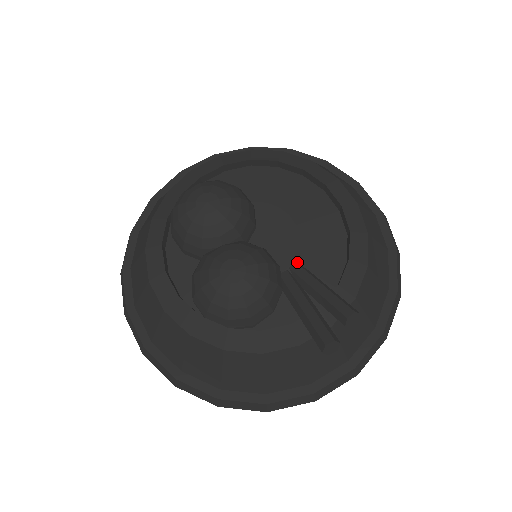
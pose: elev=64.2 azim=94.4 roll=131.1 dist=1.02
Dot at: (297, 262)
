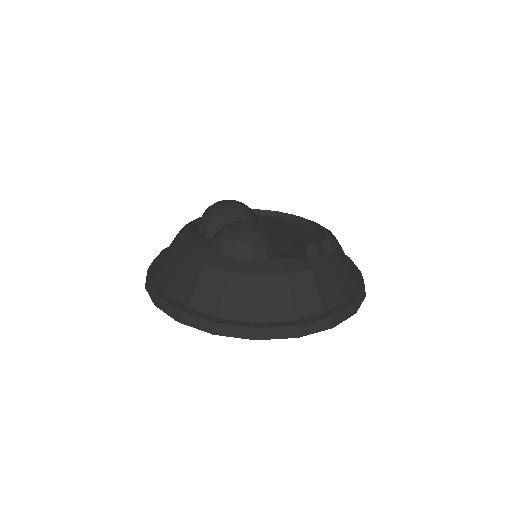
Dot at: occluded
